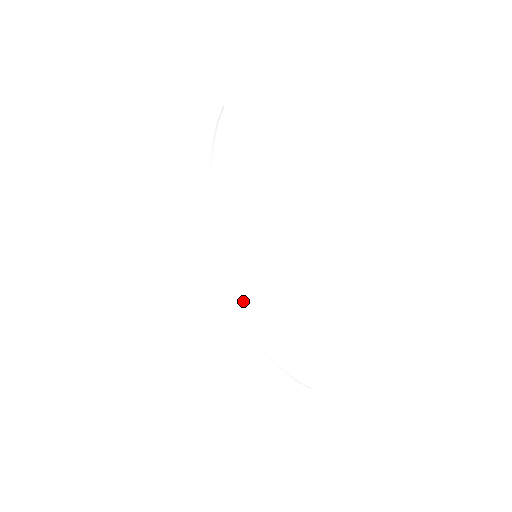
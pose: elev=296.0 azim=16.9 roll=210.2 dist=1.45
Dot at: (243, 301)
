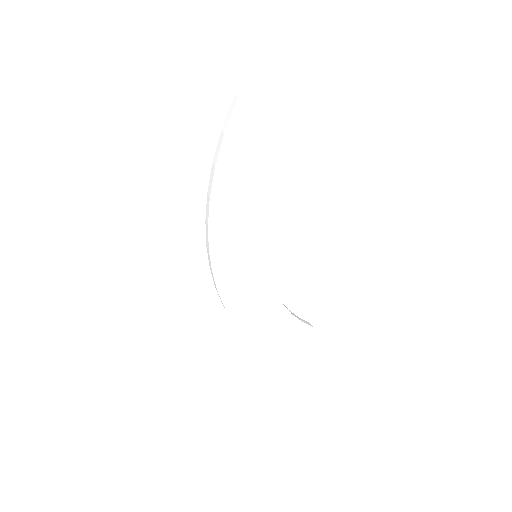
Dot at: (229, 299)
